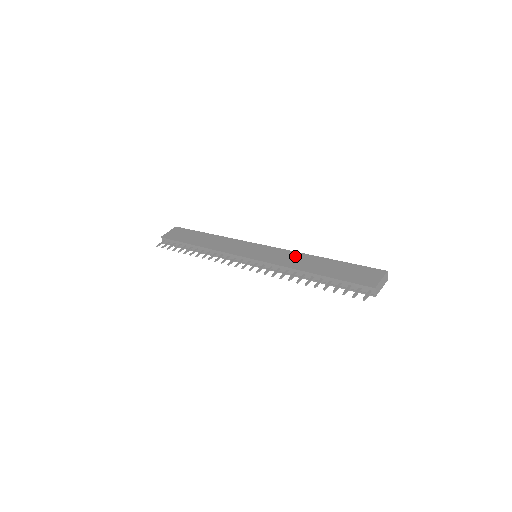
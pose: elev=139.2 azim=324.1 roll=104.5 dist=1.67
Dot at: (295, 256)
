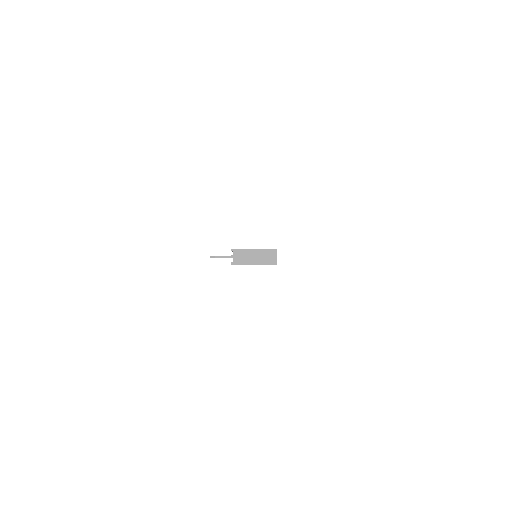
Dot at: occluded
